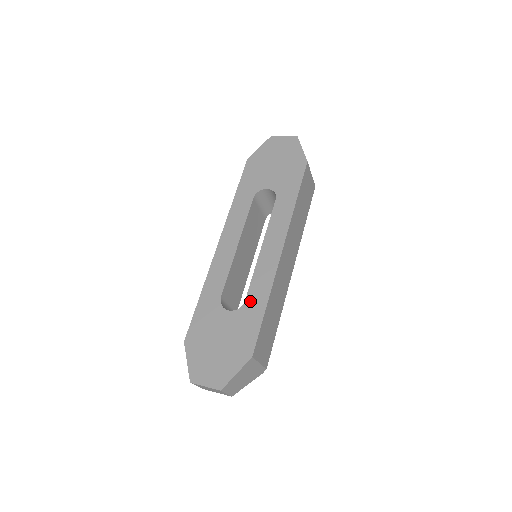
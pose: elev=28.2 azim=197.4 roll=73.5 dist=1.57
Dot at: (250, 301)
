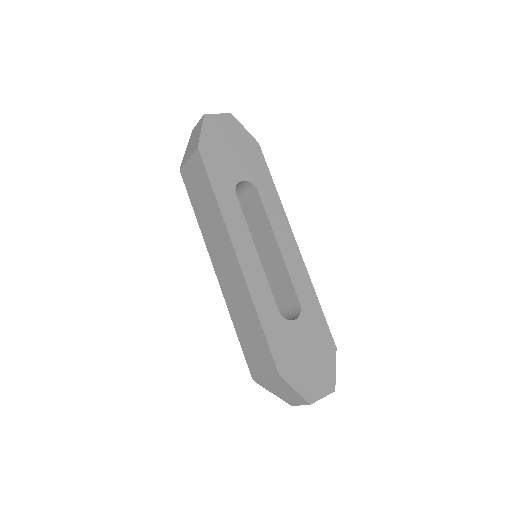
Dot at: (304, 302)
